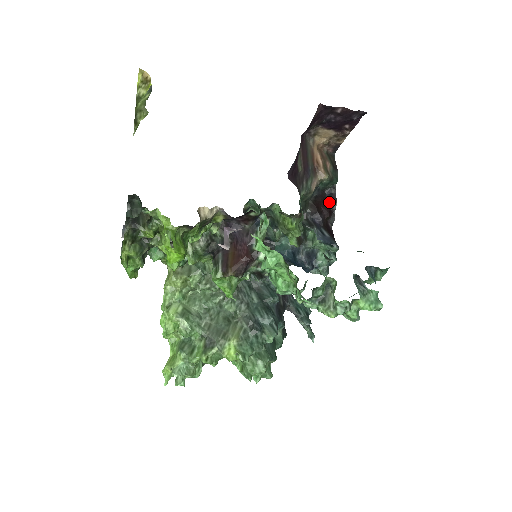
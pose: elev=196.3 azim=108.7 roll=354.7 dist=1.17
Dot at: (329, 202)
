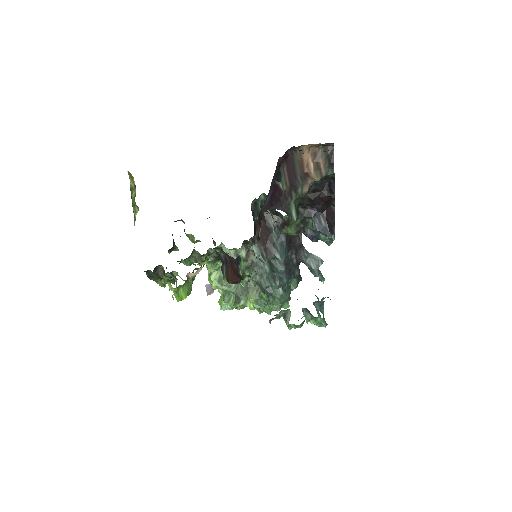
Dot at: (328, 191)
